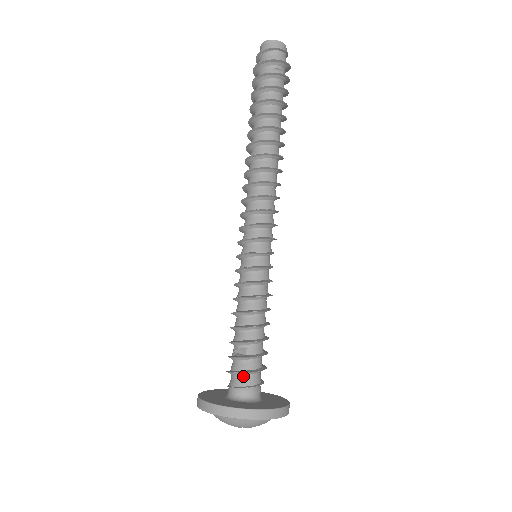
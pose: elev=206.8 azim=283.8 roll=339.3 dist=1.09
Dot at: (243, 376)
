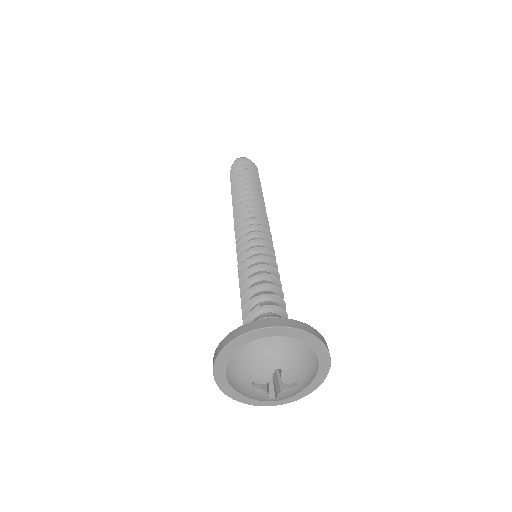
Dot at: occluded
